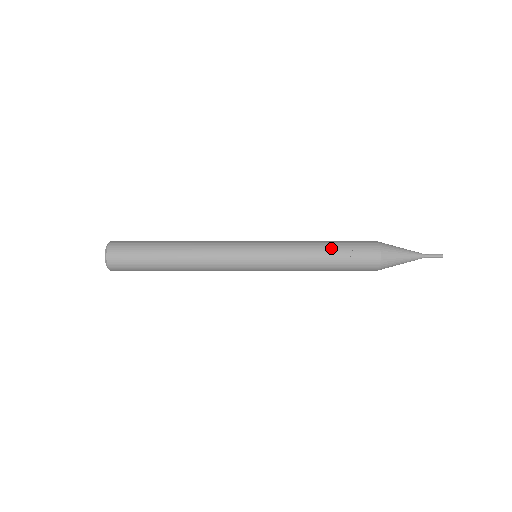
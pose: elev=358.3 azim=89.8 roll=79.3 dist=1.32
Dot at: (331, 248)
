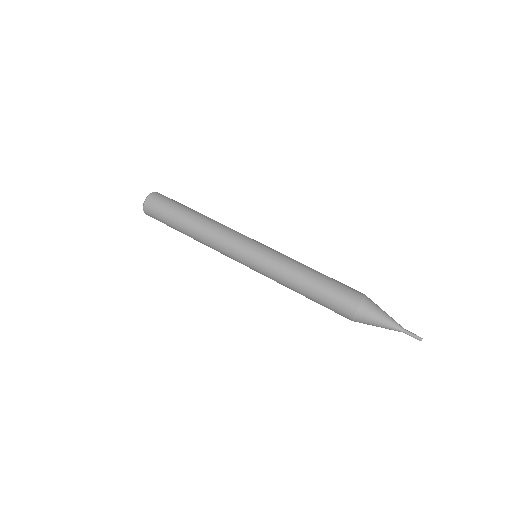
Dot at: (309, 298)
